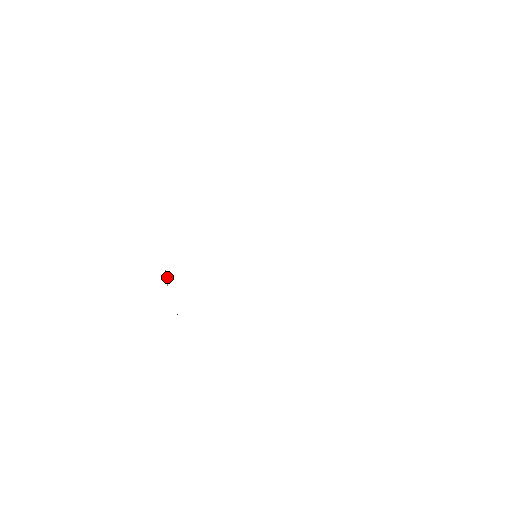
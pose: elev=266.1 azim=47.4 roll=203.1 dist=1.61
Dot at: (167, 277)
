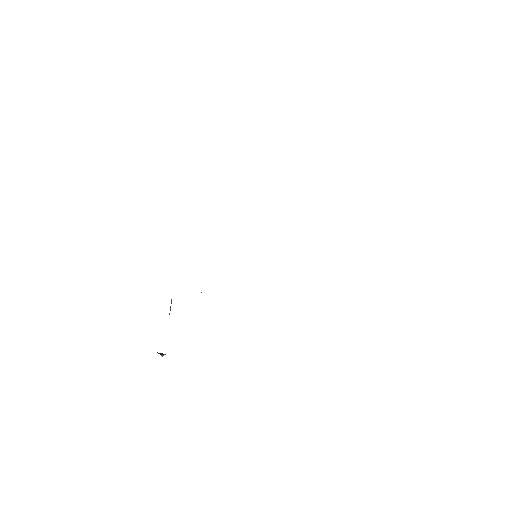
Dot at: (171, 303)
